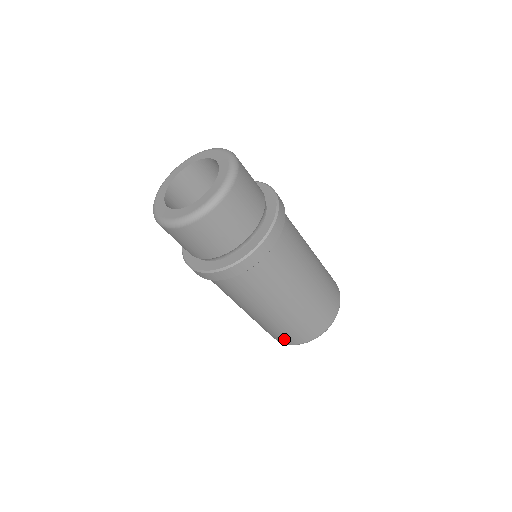
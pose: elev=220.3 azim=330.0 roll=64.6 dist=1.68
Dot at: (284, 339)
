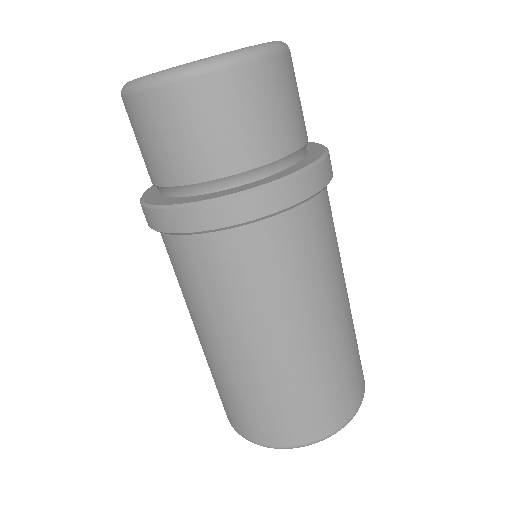
Dot at: (273, 430)
